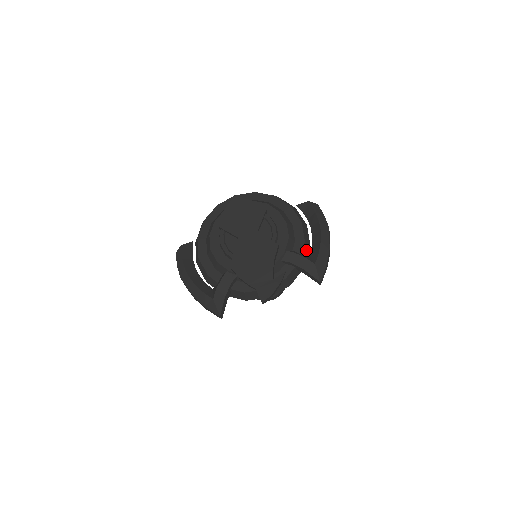
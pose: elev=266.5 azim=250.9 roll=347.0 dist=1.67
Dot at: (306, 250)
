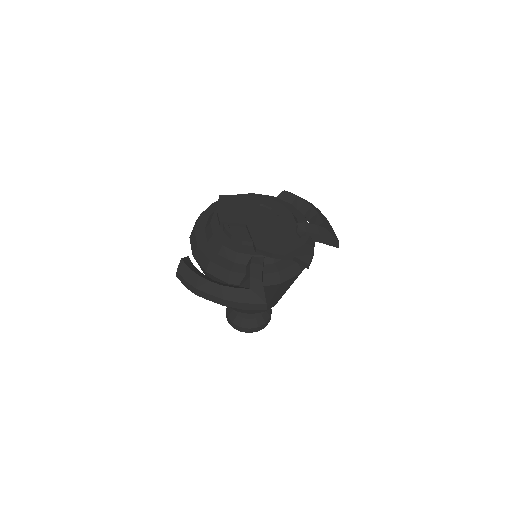
Dot at: occluded
